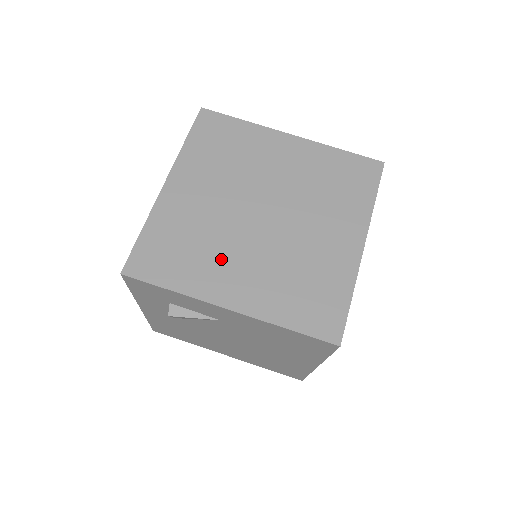
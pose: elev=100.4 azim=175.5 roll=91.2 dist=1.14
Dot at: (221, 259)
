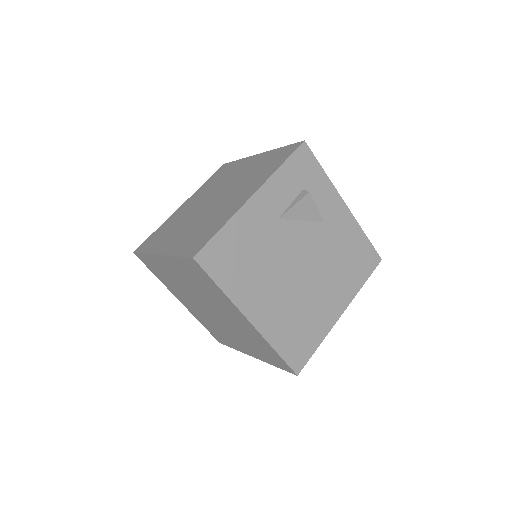
Dot at: occluded
